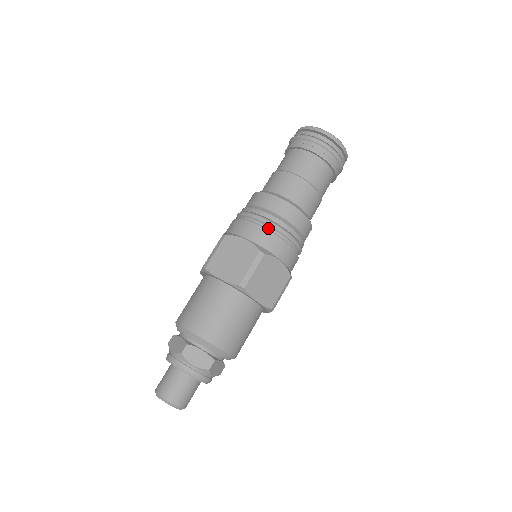
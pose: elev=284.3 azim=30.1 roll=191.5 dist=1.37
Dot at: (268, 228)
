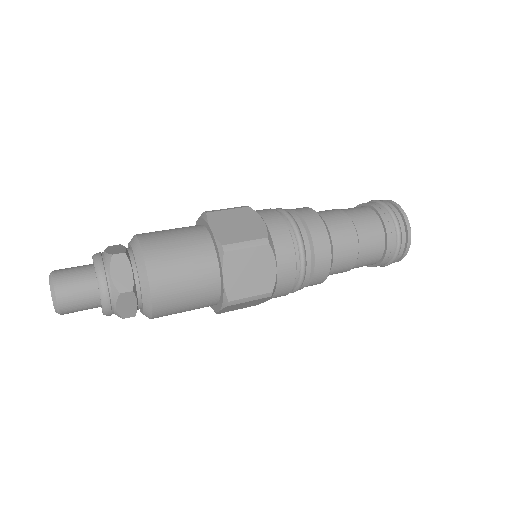
Dot at: (291, 231)
